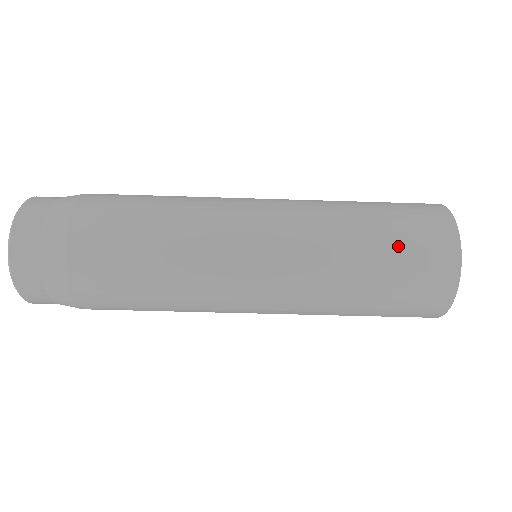
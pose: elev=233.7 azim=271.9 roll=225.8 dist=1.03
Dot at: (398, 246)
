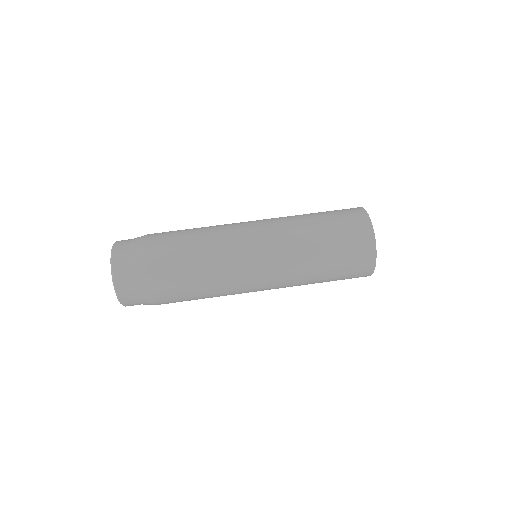
Dot at: (332, 217)
